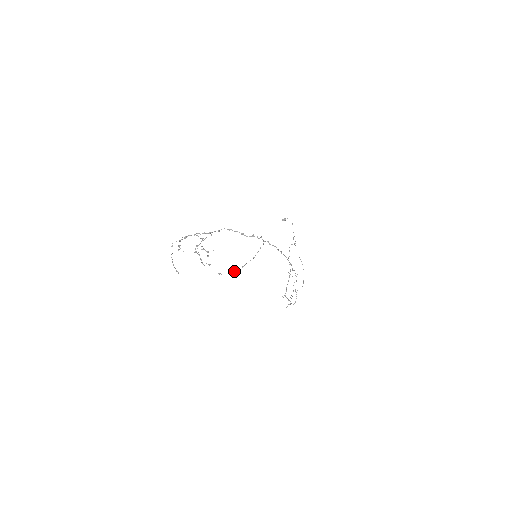
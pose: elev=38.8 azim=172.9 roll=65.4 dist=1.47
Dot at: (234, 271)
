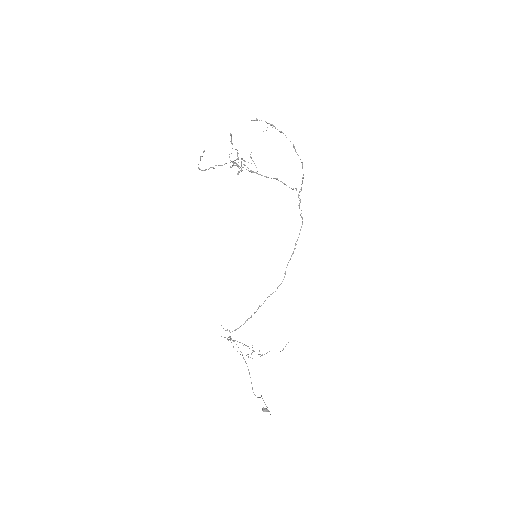
Dot at: (272, 124)
